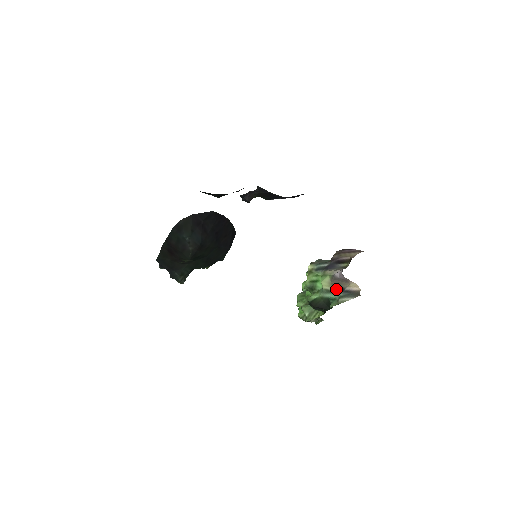
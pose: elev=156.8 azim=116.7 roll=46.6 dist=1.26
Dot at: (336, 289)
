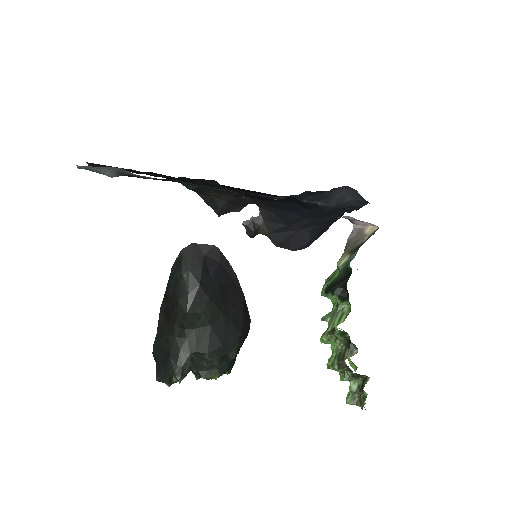
Dot at: (353, 252)
